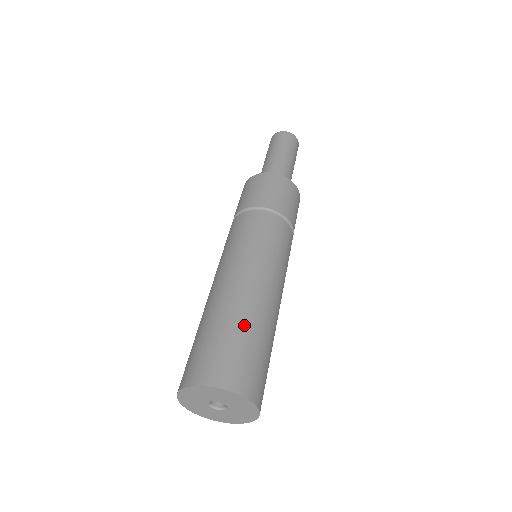
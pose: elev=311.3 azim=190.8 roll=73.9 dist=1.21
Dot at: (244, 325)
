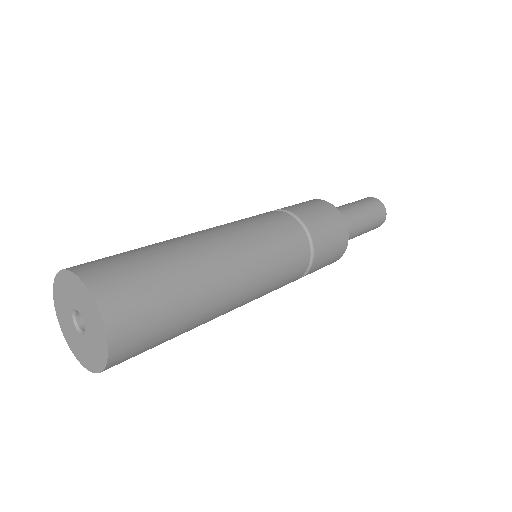
Dot at: (165, 256)
